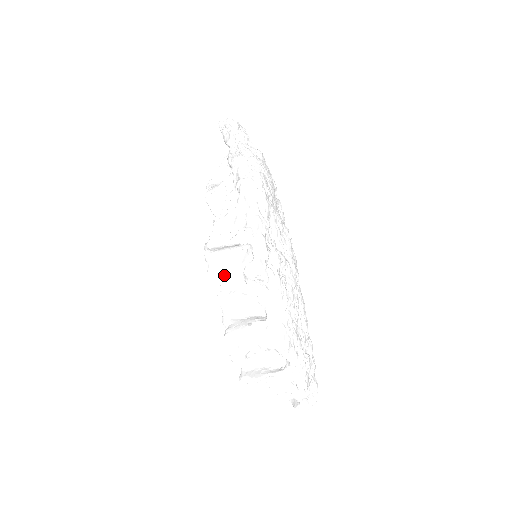
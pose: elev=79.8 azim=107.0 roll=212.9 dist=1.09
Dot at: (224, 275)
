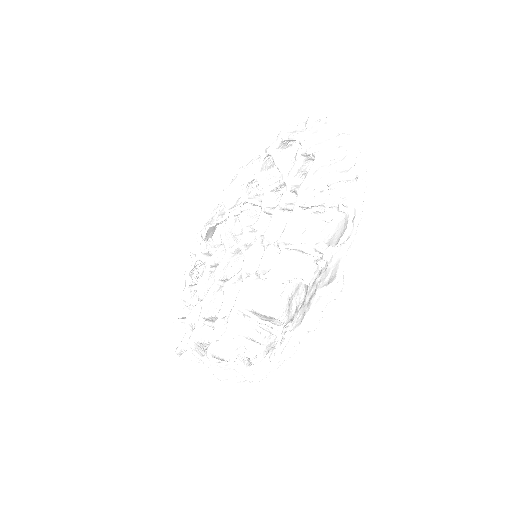
Dot at: (206, 365)
